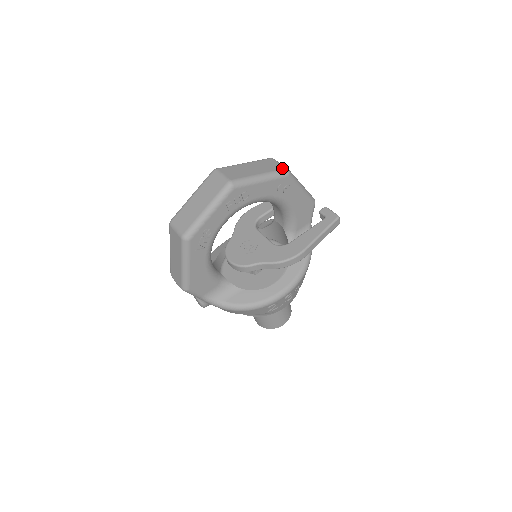
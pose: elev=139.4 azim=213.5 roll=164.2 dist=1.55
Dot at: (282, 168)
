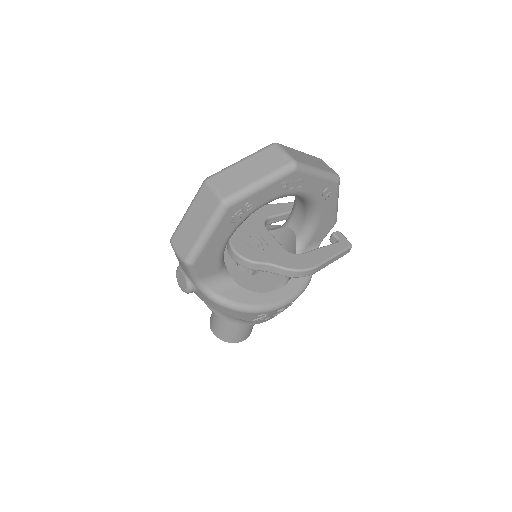
Dot at: (335, 172)
